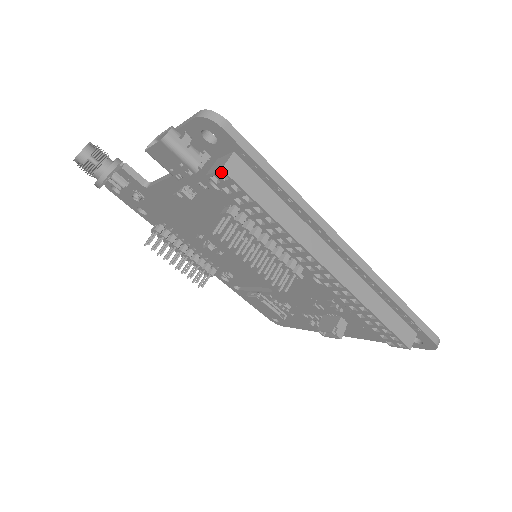
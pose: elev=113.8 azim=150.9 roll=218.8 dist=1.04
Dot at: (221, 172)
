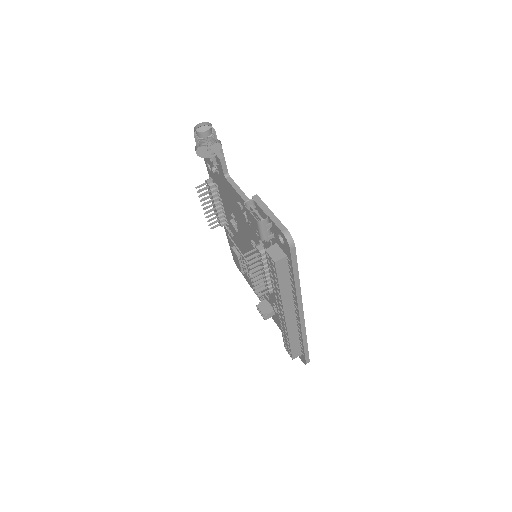
Dot at: (273, 261)
